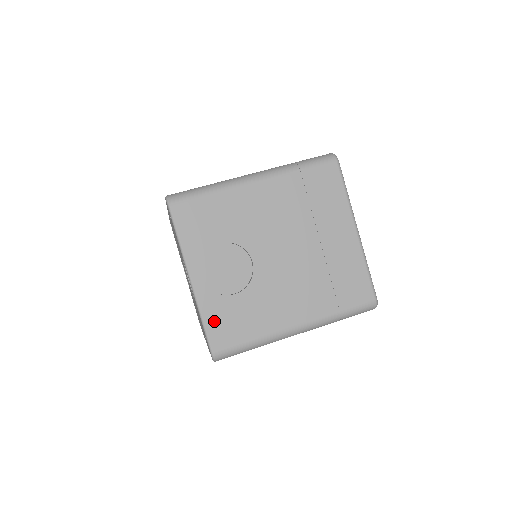
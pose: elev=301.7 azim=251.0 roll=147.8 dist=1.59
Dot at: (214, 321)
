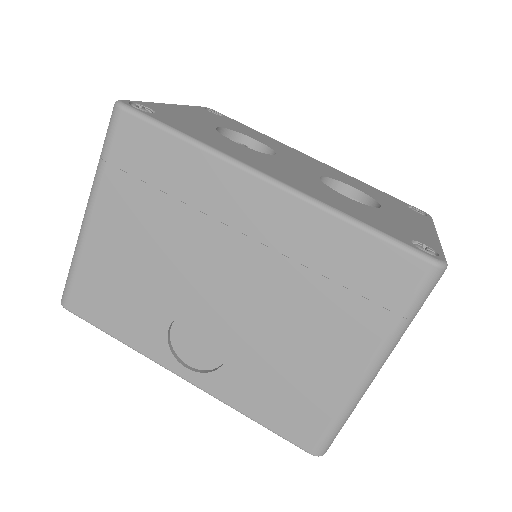
Dot at: occluded
